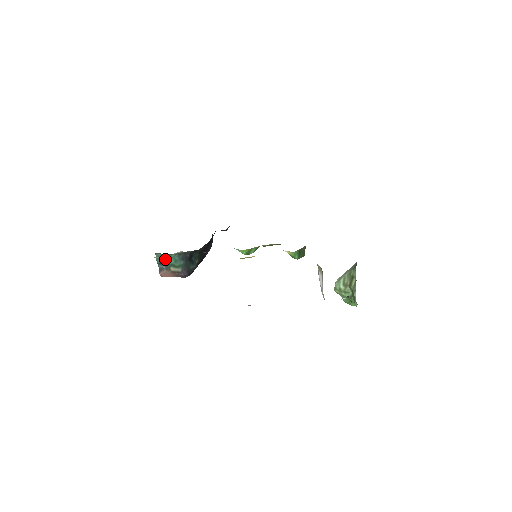
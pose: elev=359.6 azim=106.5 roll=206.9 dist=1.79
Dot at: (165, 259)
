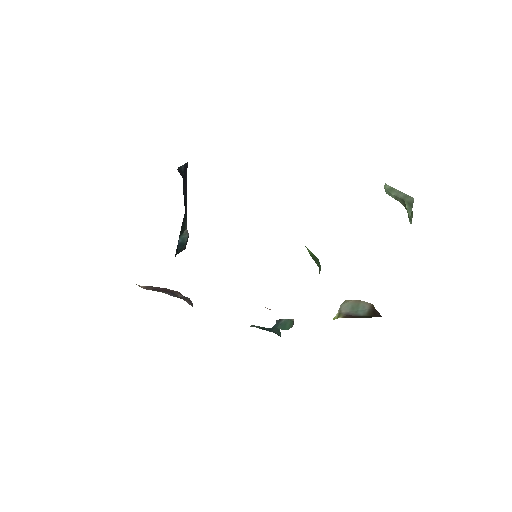
Dot at: occluded
